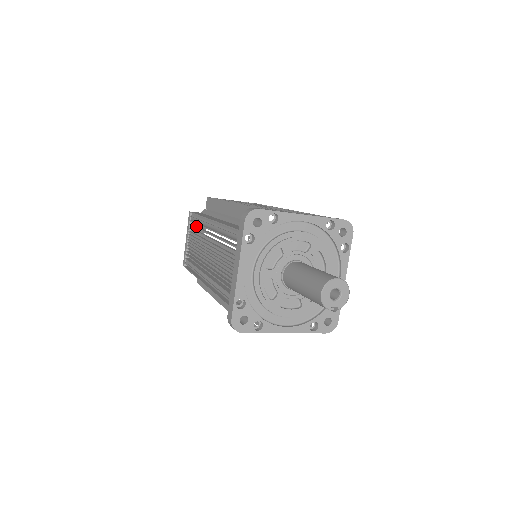
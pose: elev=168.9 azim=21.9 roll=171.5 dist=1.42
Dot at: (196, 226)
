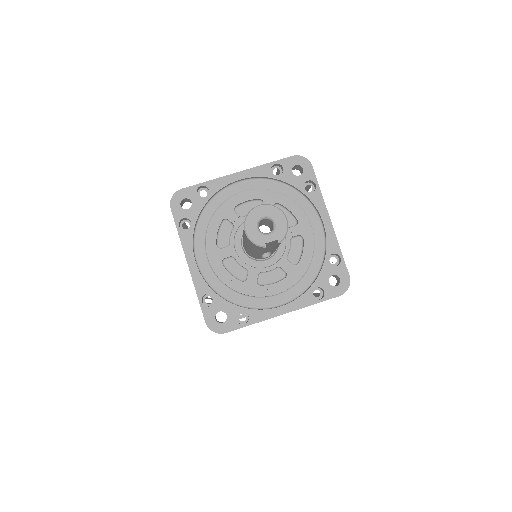
Dot at: occluded
